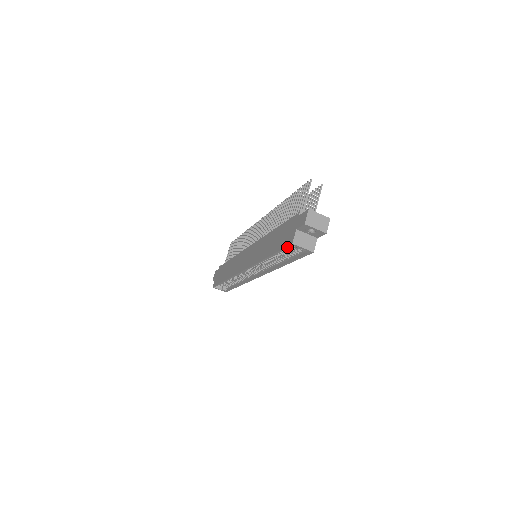
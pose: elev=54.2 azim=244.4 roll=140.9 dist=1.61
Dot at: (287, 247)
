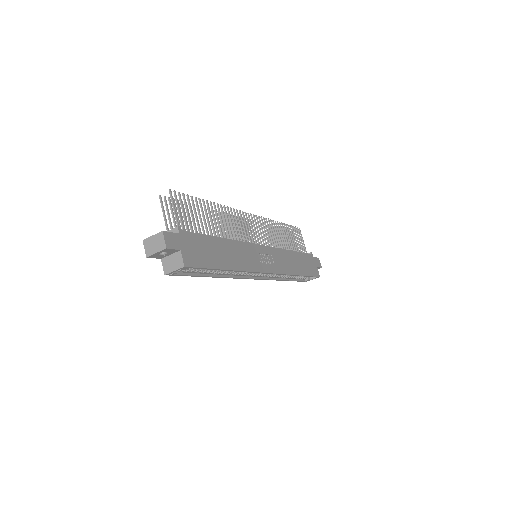
Dot at: (176, 275)
